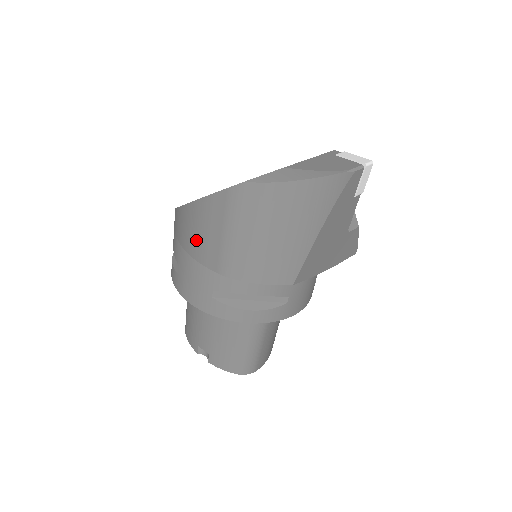
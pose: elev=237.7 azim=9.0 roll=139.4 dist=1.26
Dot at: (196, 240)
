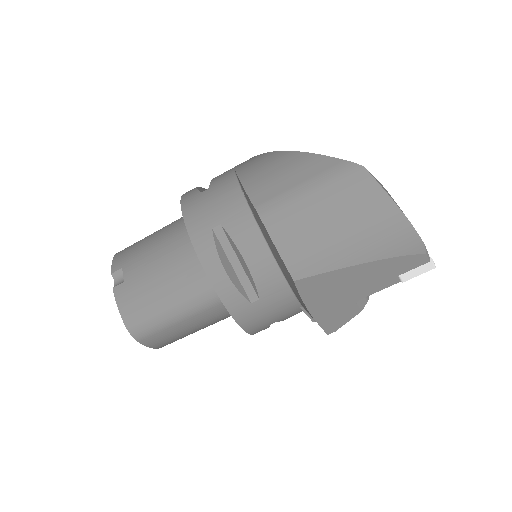
Dot at: (264, 175)
